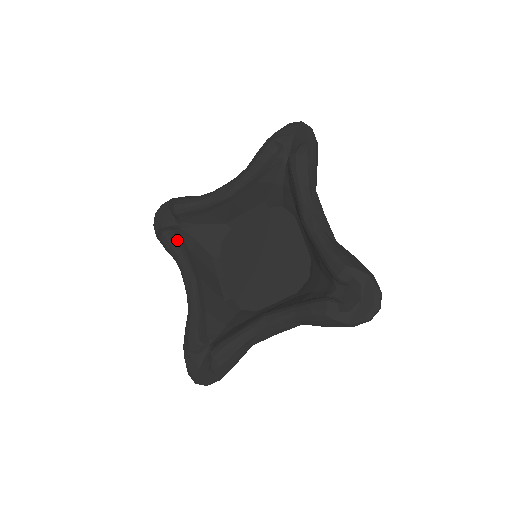
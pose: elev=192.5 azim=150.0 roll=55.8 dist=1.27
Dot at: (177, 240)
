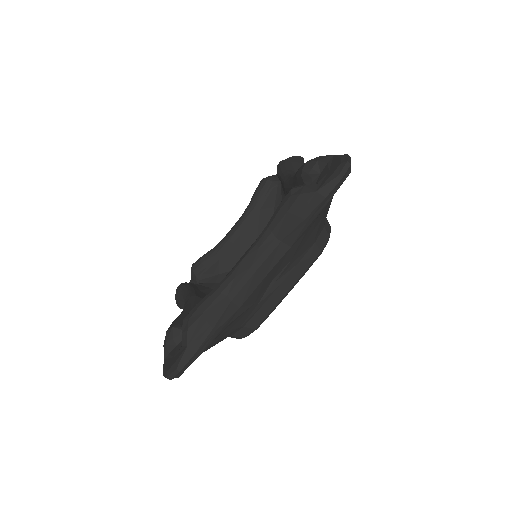
Dot at: (188, 285)
